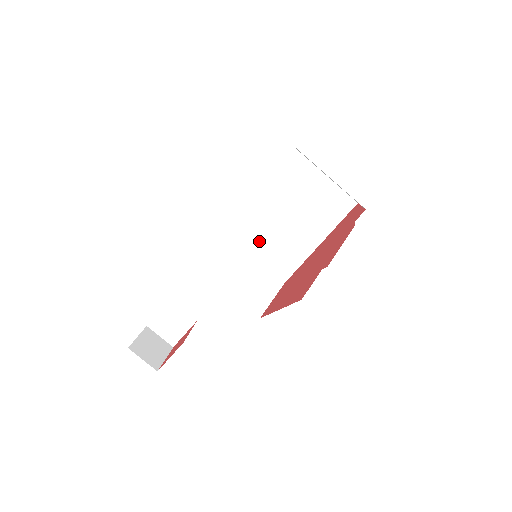
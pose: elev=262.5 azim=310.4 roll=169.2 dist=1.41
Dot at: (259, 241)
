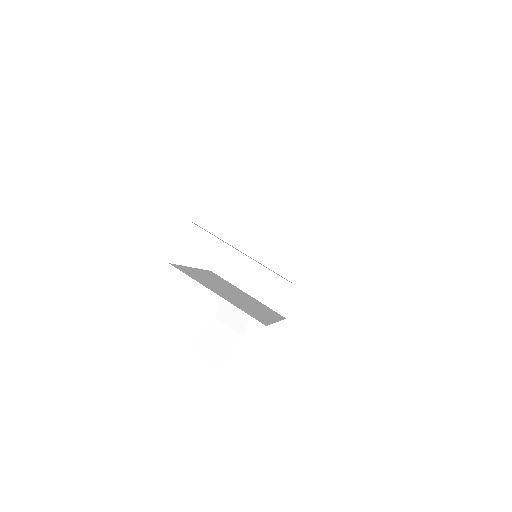
Dot at: (273, 229)
